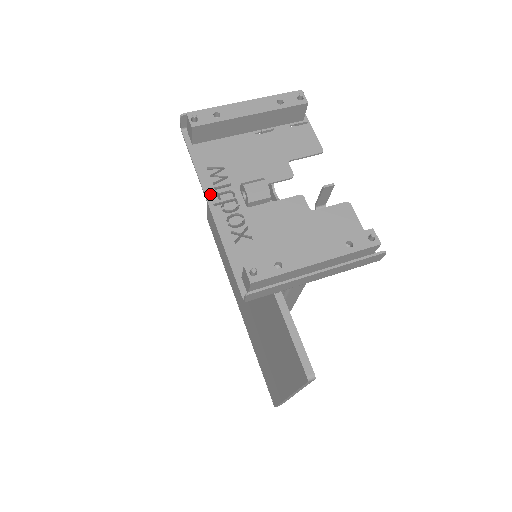
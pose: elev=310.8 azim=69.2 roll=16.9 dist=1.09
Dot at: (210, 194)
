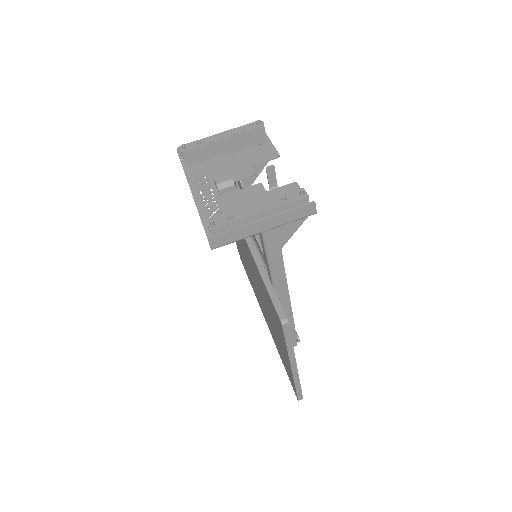
Dot at: (195, 192)
